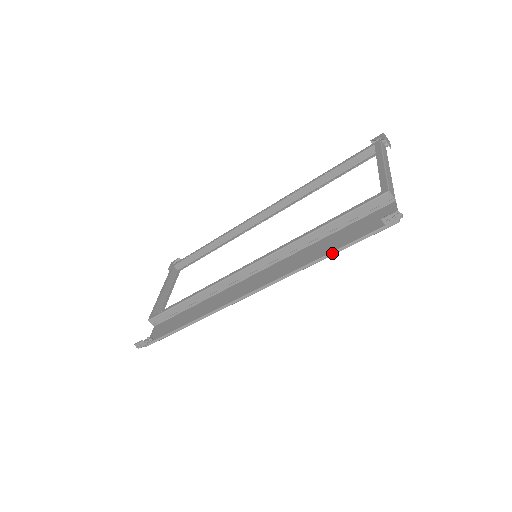
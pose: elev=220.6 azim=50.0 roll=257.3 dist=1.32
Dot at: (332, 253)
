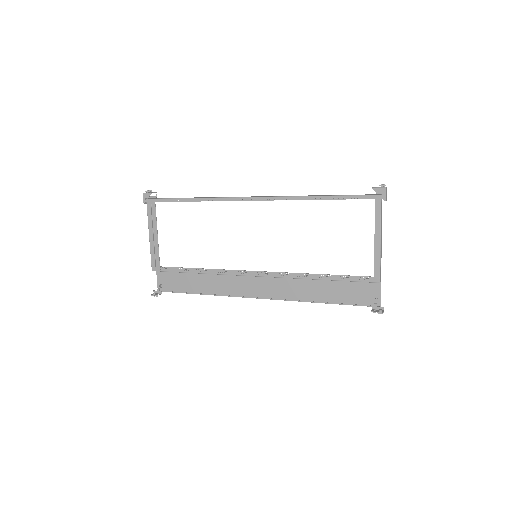
Dot at: occluded
